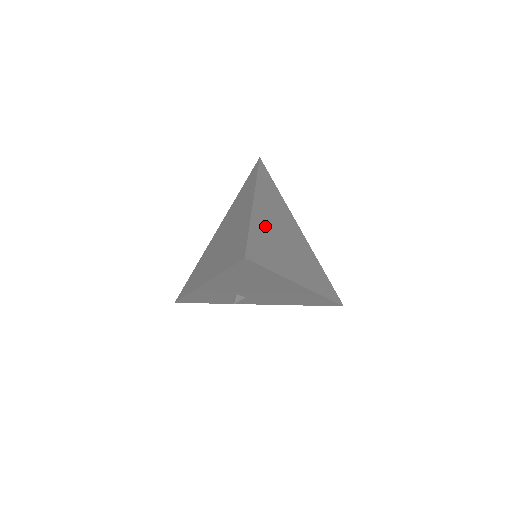
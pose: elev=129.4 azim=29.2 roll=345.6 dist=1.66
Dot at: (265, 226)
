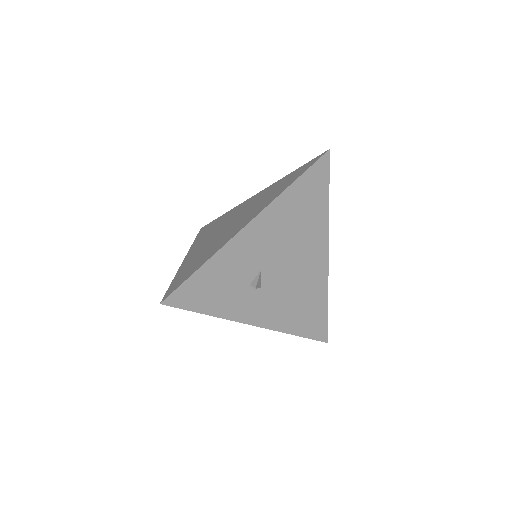
Dot at: occluded
